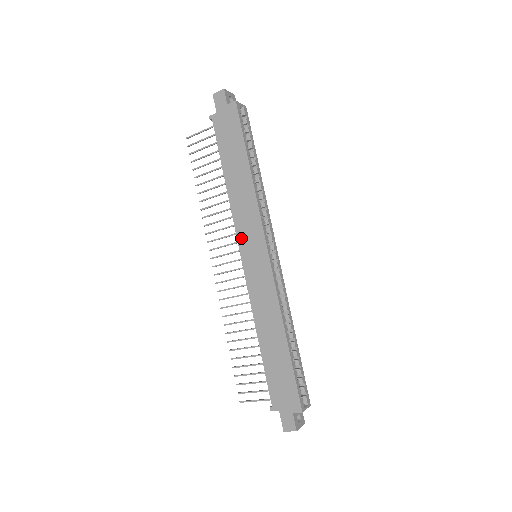
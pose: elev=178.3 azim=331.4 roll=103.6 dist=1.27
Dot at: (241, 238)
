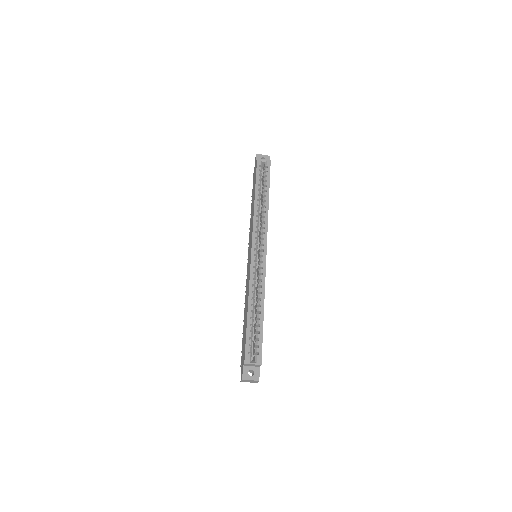
Dot at: (249, 245)
